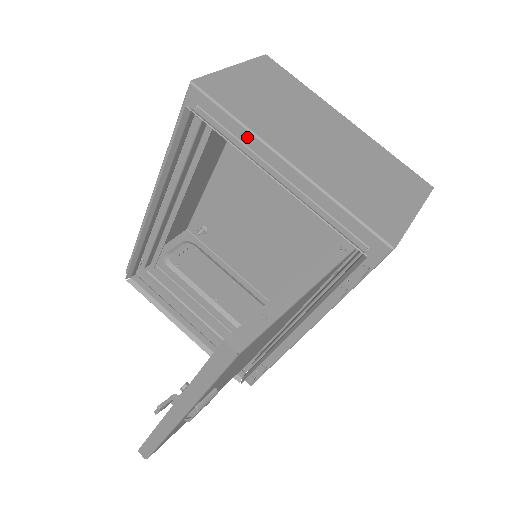
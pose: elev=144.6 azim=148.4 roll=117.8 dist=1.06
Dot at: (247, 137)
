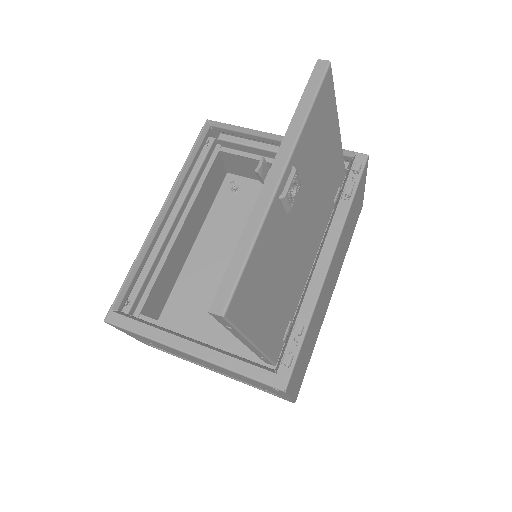
Dot at: occluded
